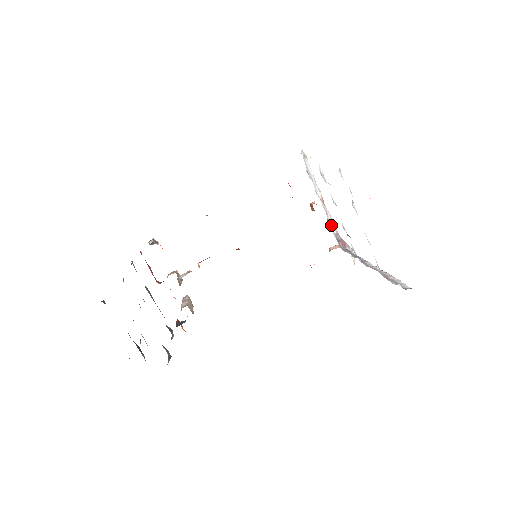
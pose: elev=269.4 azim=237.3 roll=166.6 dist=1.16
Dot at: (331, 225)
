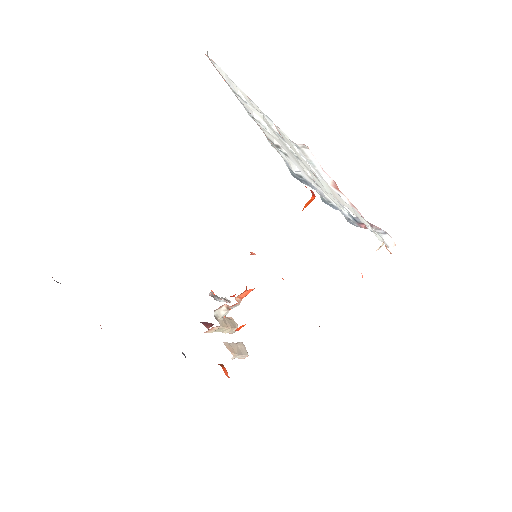
Dot at: occluded
